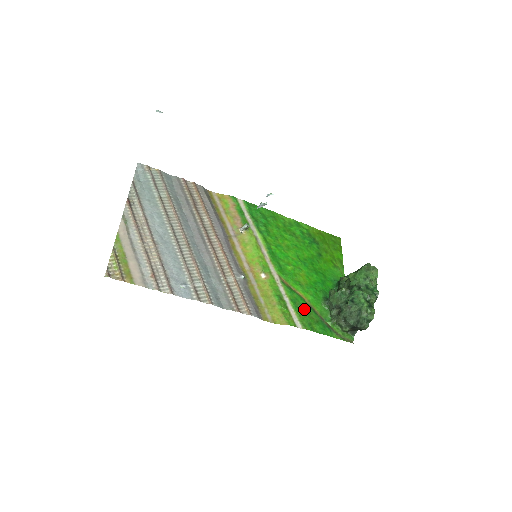
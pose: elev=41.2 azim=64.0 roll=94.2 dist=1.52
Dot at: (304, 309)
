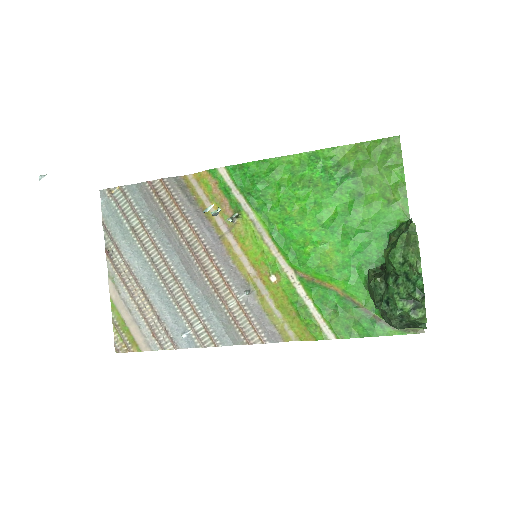
Dot at: (336, 308)
